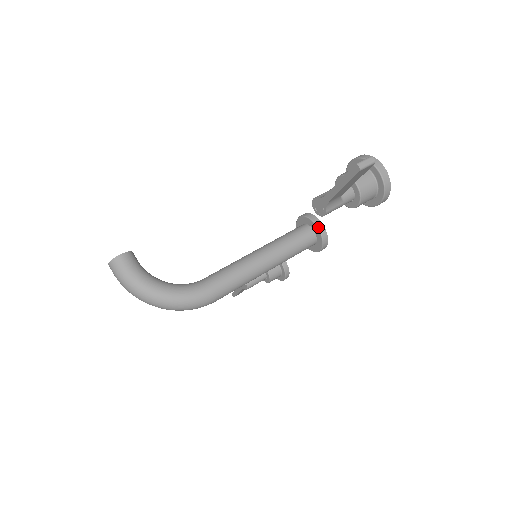
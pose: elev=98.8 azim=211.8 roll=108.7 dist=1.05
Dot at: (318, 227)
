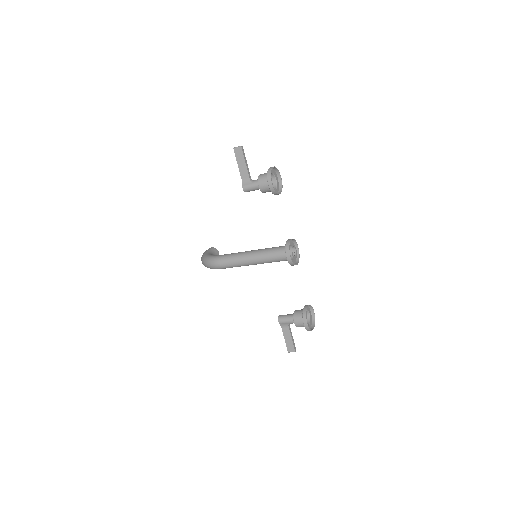
Dot at: (287, 240)
